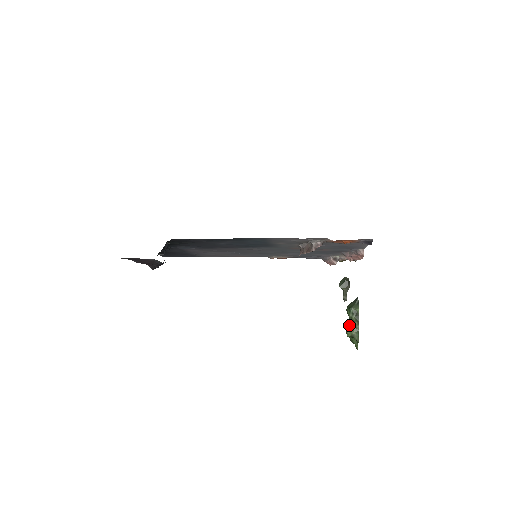
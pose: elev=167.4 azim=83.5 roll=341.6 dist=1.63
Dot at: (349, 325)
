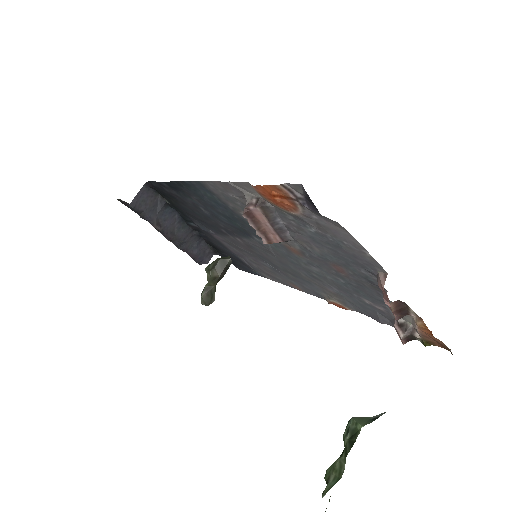
Dot at: occluded
